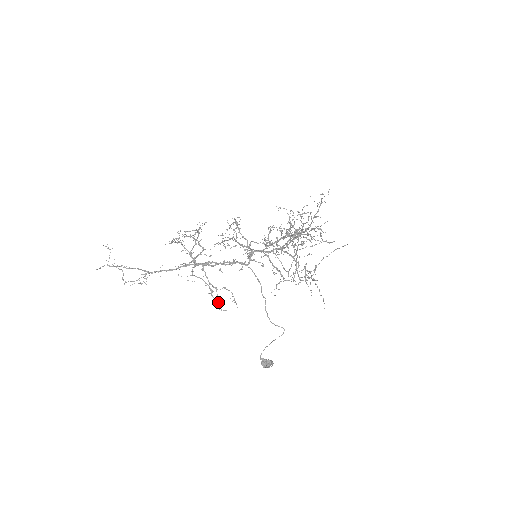
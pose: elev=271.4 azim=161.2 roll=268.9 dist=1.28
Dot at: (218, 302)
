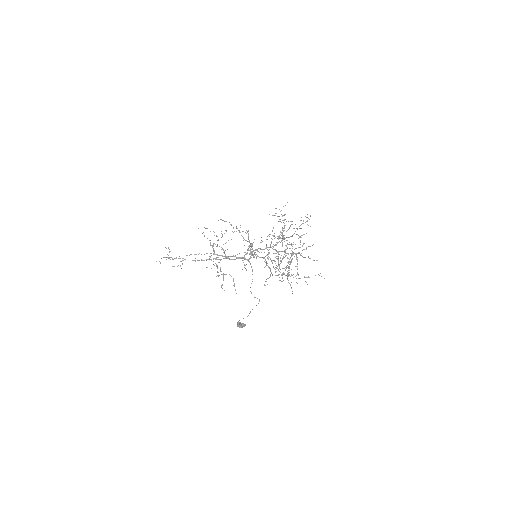
Dot at: (222, 284)
